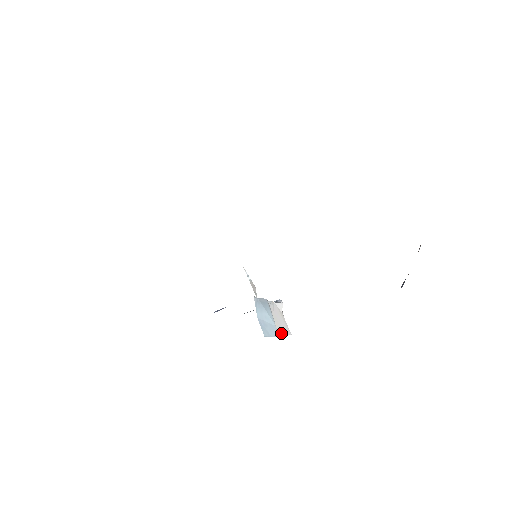
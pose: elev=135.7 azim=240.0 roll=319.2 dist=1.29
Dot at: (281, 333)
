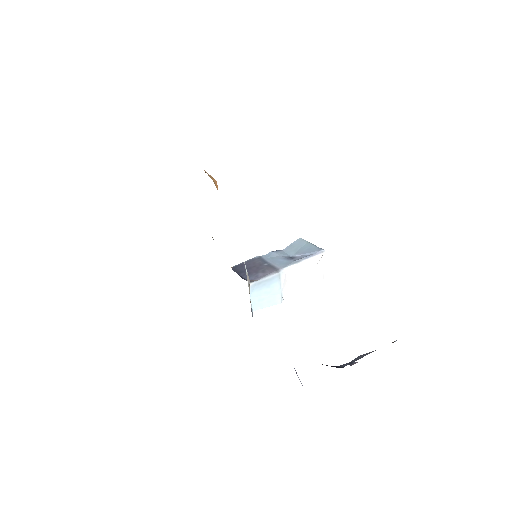
Dot at: (296, 290)
